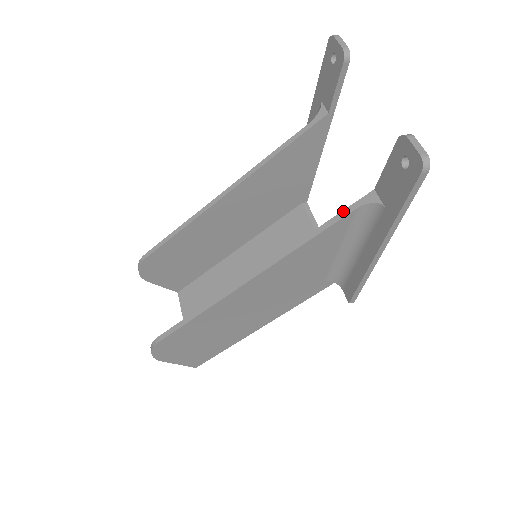
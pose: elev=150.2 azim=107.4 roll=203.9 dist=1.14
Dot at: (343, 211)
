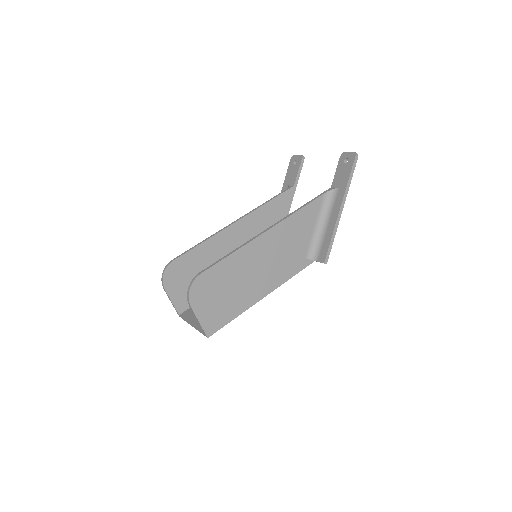
Dot at: (317, 196)
